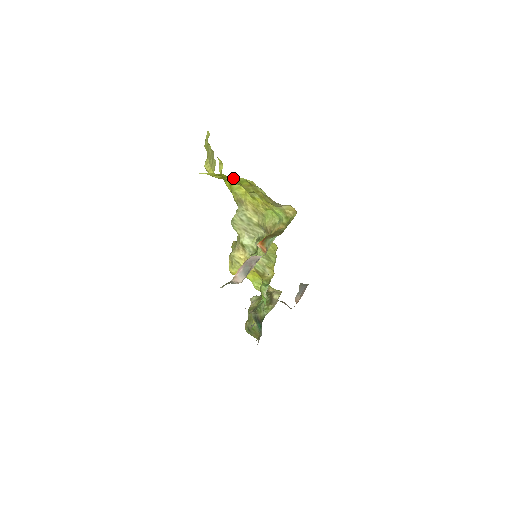
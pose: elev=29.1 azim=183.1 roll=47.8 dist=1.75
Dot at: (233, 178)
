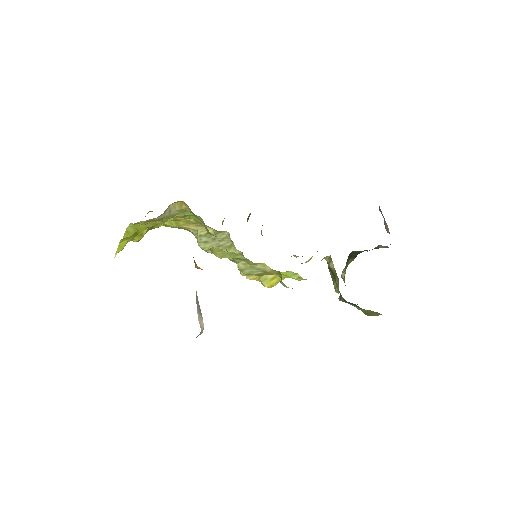
Dot at: (127, 235)
